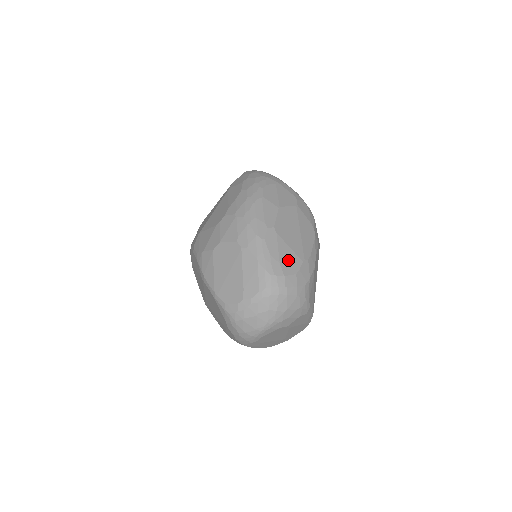
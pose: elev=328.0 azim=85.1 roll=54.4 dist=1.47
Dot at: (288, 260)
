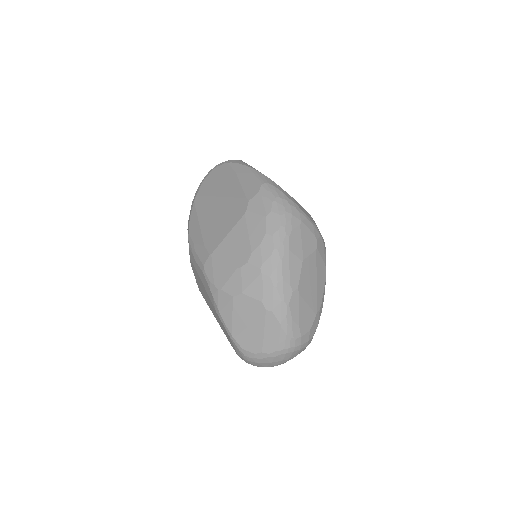
Dot at: (305, 319)
